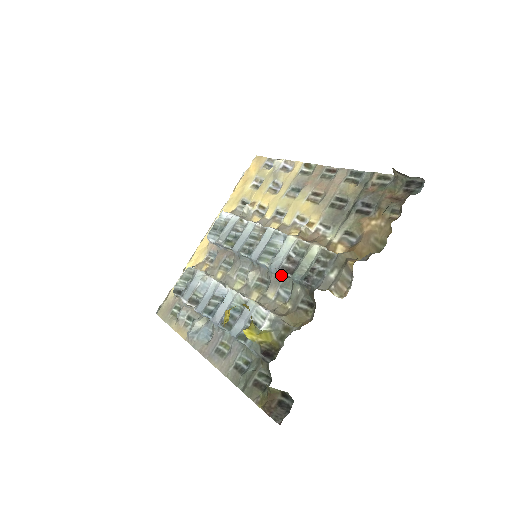
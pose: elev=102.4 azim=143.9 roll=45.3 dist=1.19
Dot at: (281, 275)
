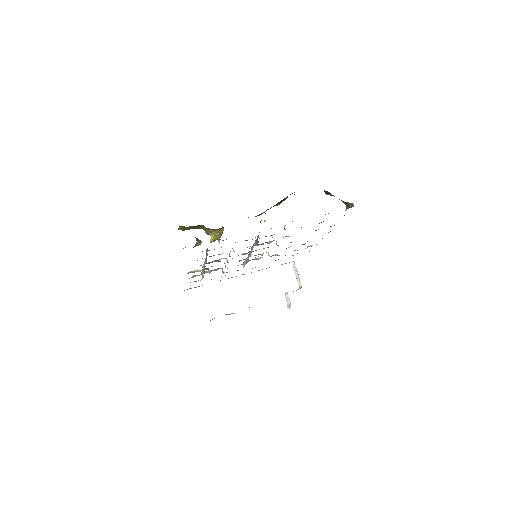
Dot at: (255, 242)
